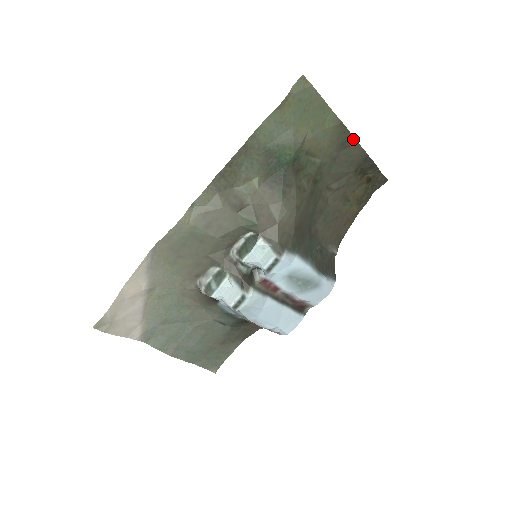
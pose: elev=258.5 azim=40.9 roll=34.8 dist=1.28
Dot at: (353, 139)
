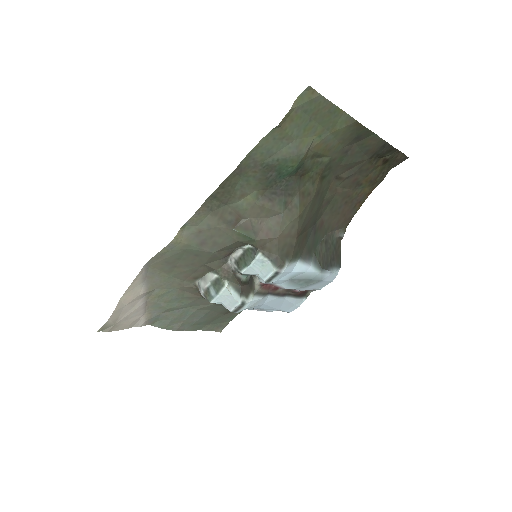
Dot at: (370, 132)
